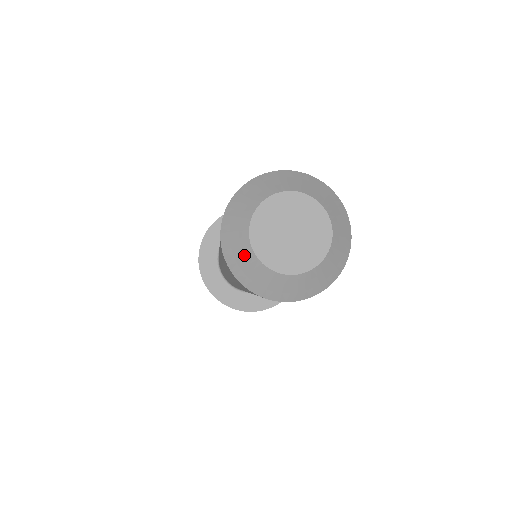
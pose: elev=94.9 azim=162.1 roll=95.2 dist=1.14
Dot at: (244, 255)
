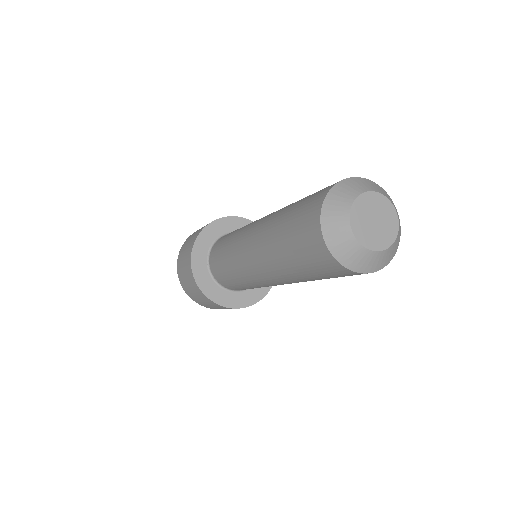
Dot at: (358, 254)
